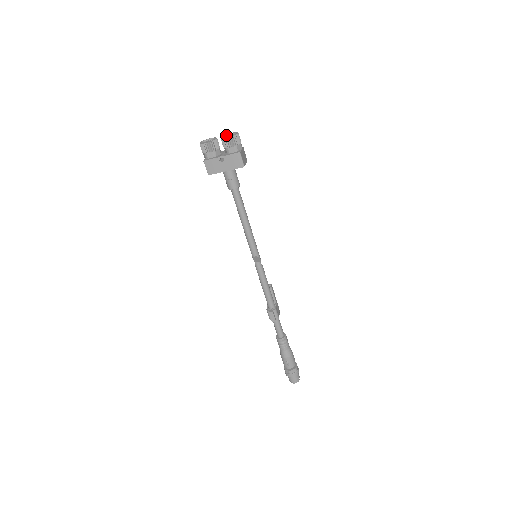
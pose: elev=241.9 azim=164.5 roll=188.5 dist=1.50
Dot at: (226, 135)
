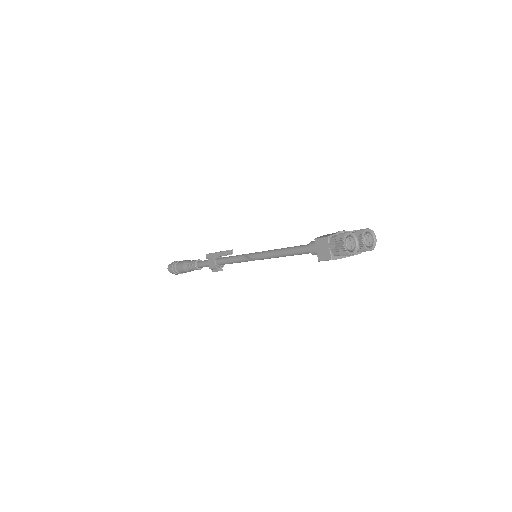
Dot at: (365, 234)
